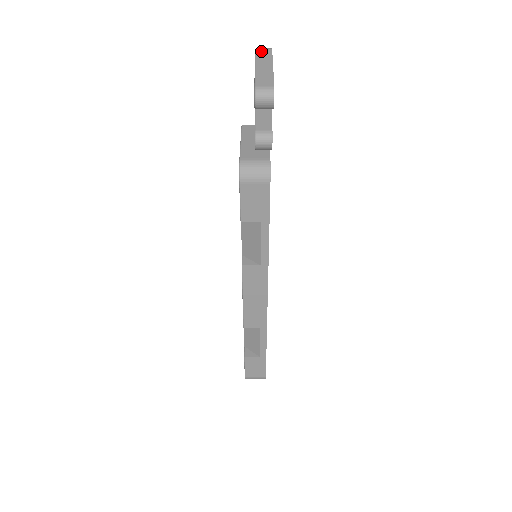
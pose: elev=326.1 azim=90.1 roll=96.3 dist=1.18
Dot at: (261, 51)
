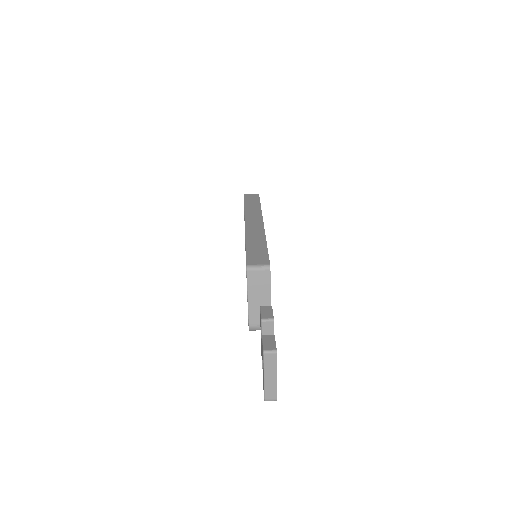
Dot at: (268, 358)
